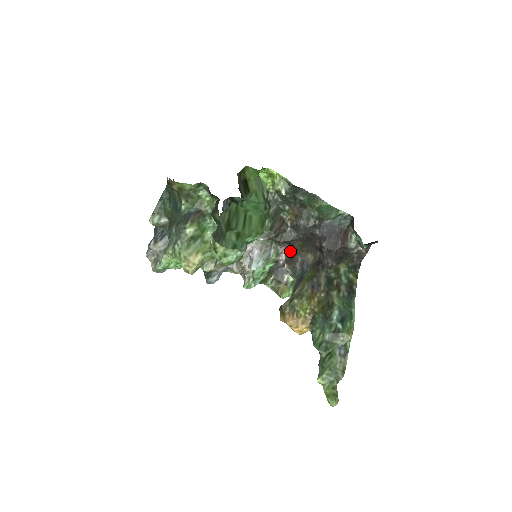
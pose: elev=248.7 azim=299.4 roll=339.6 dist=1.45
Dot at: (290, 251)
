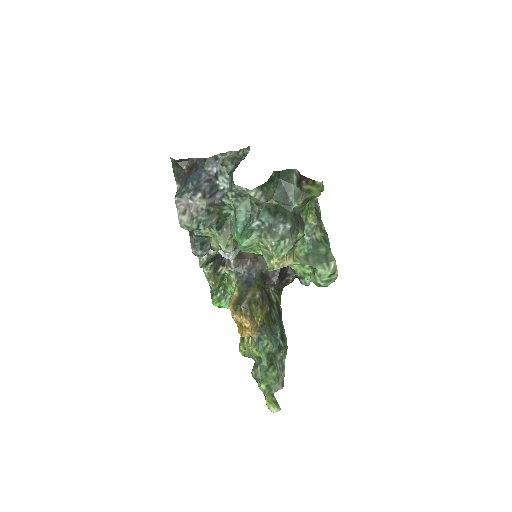
Dot at: occluded
